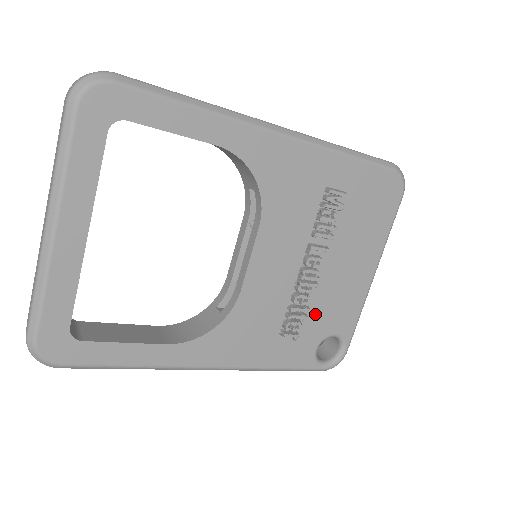
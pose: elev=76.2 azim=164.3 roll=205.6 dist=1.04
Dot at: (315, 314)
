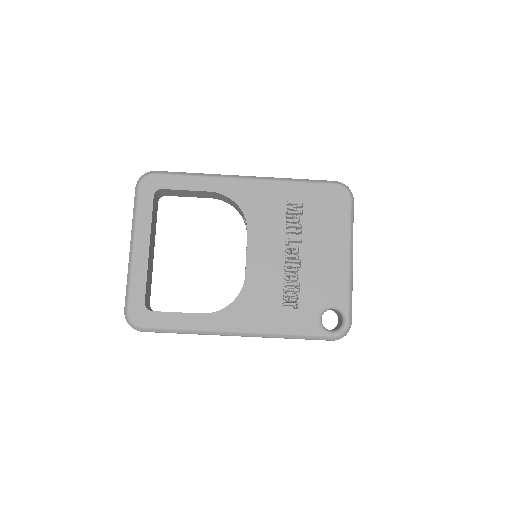
Dot at: (308, 289)
